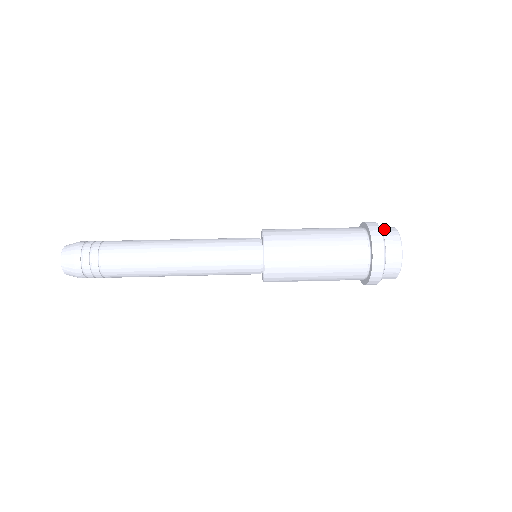
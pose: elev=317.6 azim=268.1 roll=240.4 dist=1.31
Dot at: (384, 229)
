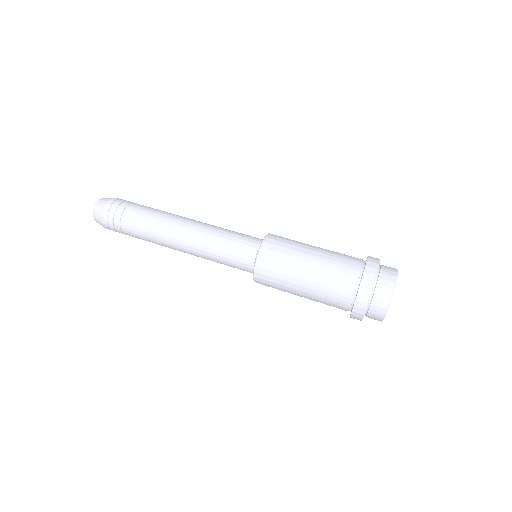
Dot at: (377, 295)
